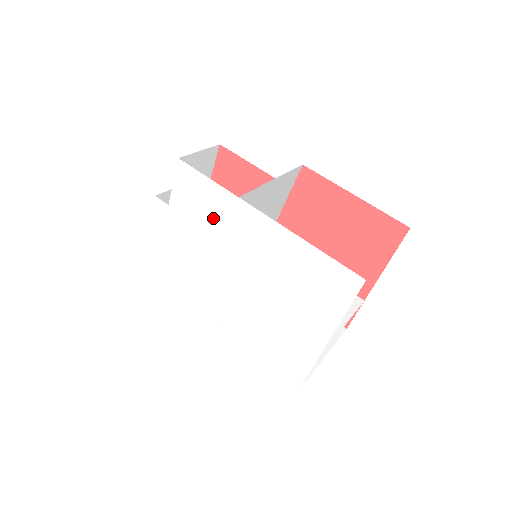
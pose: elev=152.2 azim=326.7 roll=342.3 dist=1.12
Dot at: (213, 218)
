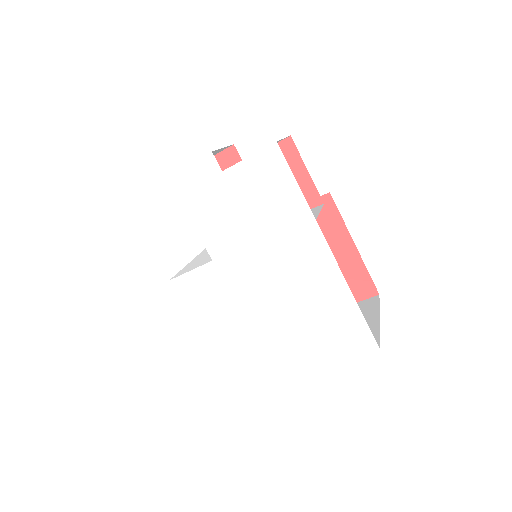
Dot at: (269, 218)
